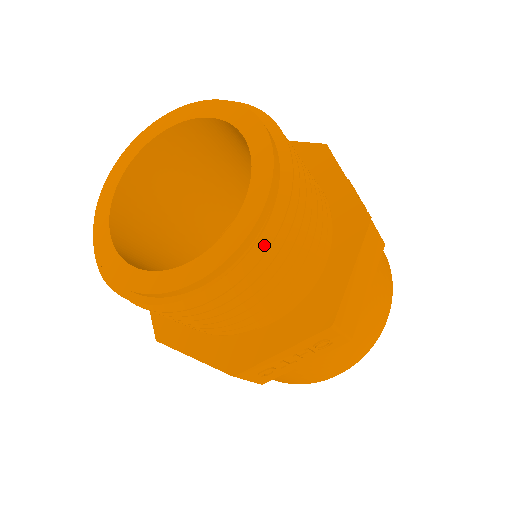
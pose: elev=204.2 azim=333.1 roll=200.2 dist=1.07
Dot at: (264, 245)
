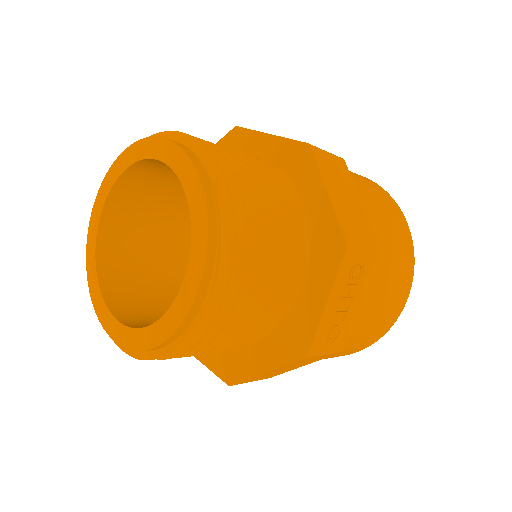
Dot at: (228, 219)
